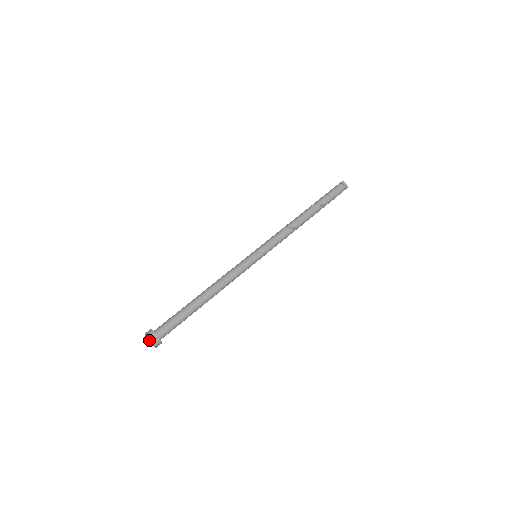
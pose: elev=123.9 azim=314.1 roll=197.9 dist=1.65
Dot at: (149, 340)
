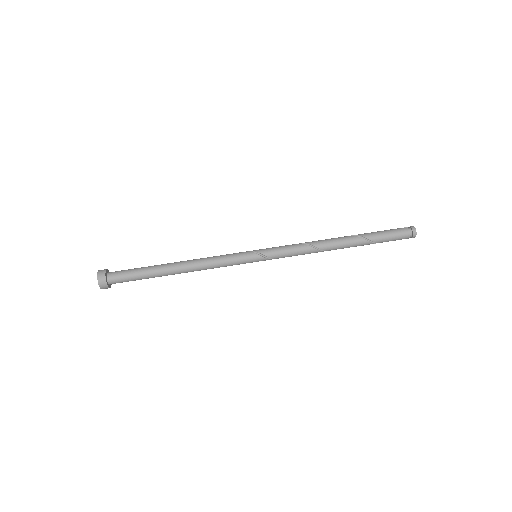
Dot at: occluded
